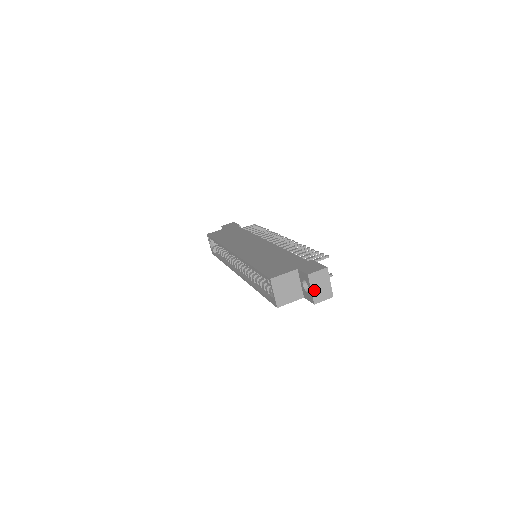
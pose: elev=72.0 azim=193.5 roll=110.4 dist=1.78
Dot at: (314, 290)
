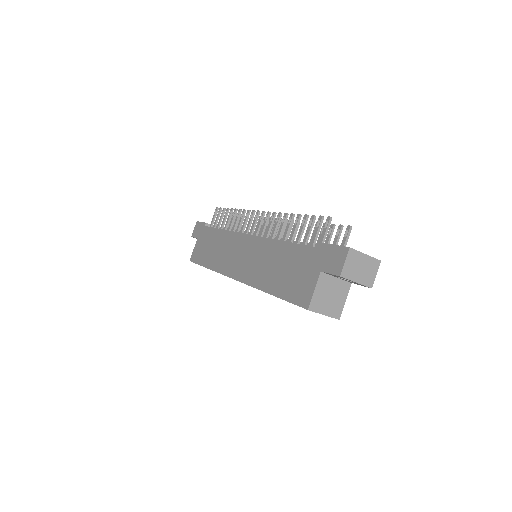
Dot at: (359, 279)
